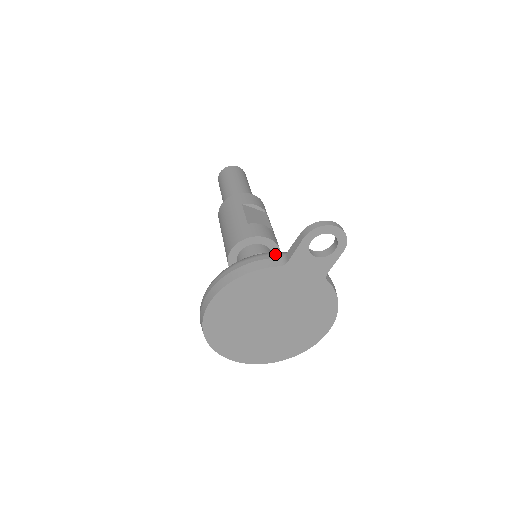
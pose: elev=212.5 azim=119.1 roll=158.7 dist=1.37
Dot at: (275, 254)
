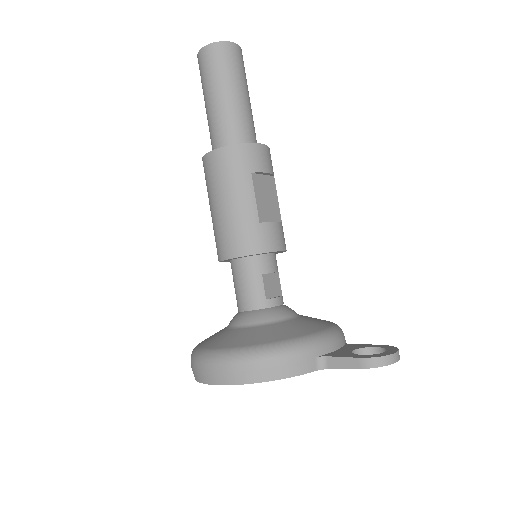
Dot at: (313, 350)
